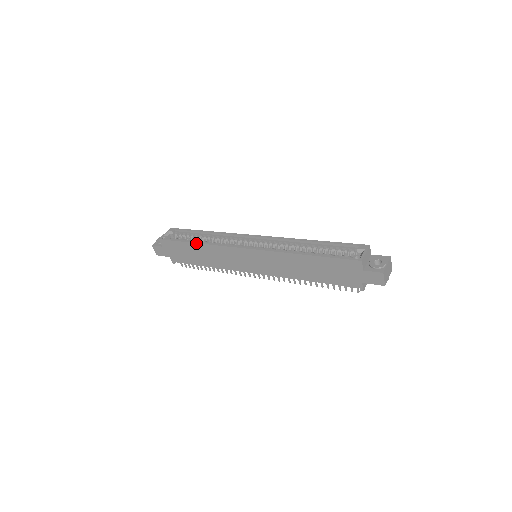
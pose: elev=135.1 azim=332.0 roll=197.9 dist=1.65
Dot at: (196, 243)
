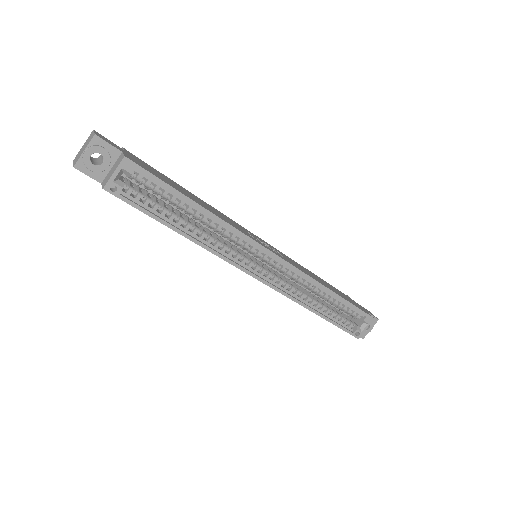
Dot at: occluded
